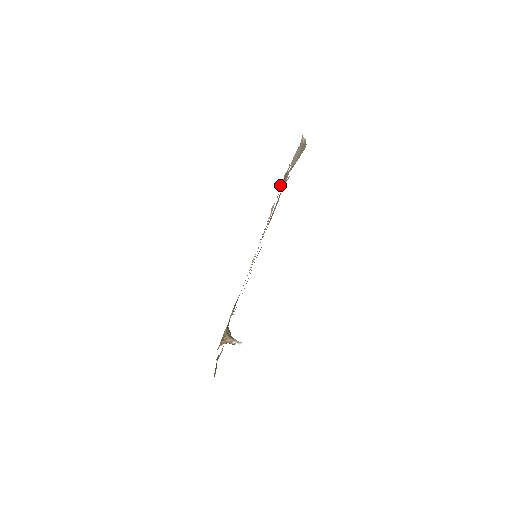
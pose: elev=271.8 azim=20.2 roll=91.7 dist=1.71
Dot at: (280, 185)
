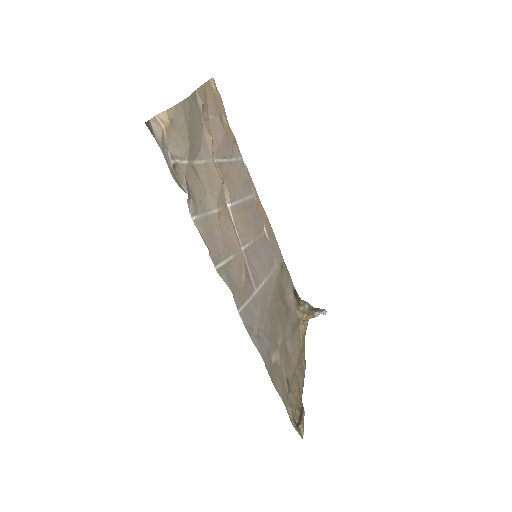
Dot at: (222, 118)
